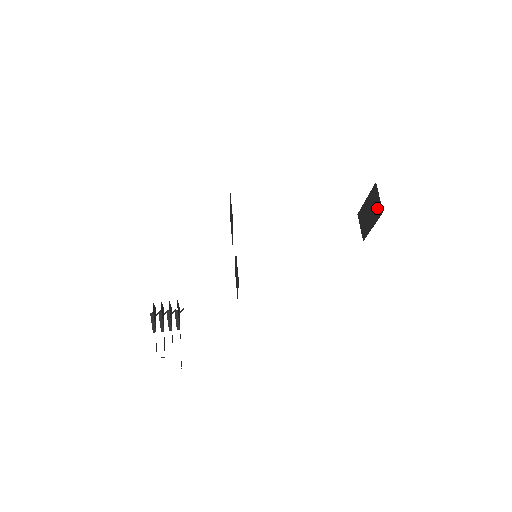
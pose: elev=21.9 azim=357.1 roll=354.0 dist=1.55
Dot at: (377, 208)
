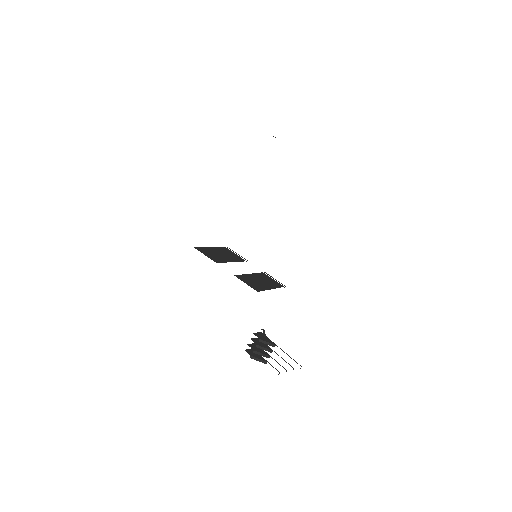
Dot at: occluded
